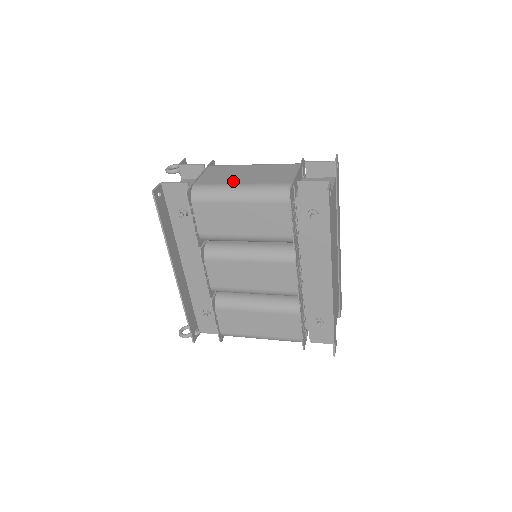
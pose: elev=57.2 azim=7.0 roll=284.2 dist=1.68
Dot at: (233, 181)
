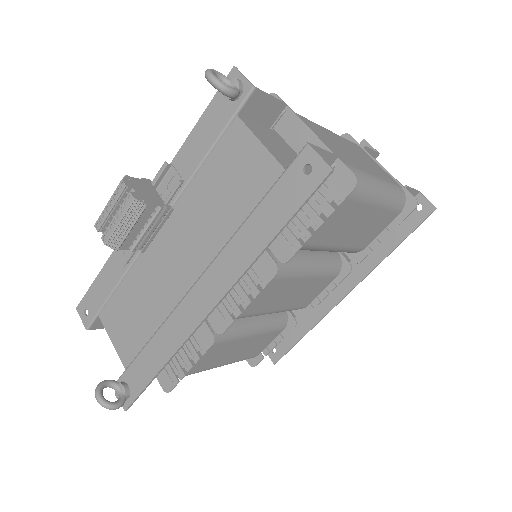
Dot at: (362, 166)
